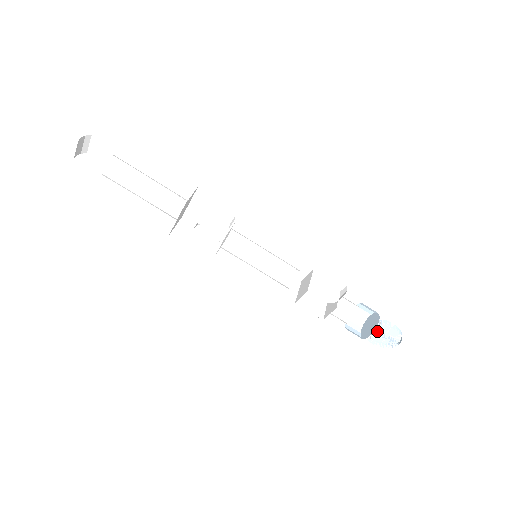
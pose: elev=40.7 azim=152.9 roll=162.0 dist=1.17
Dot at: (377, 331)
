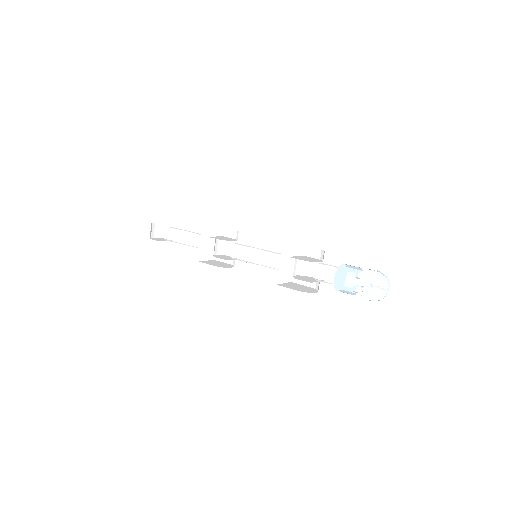
Dot at: (360, 279)
